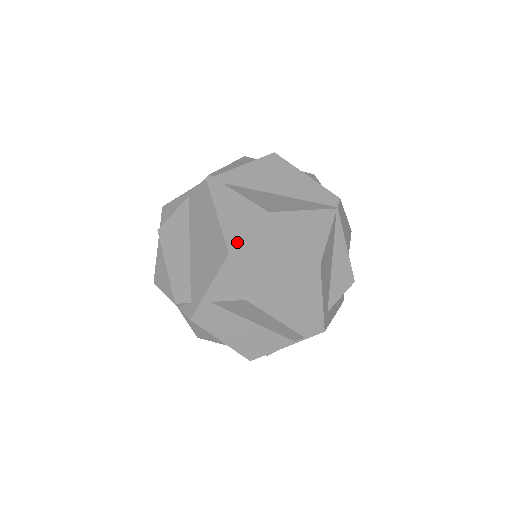
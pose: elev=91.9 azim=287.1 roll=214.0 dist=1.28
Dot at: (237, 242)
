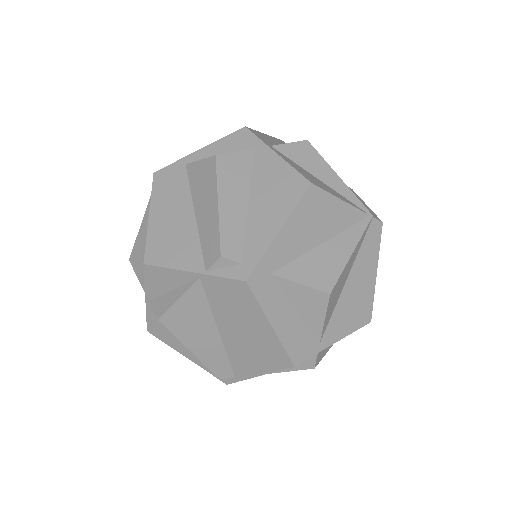
Dot at: (260, 135)
